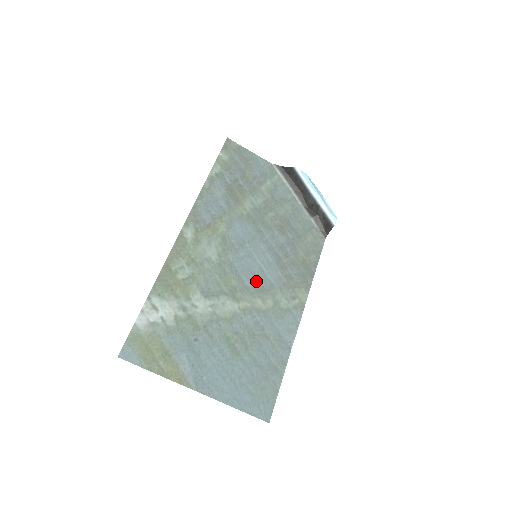
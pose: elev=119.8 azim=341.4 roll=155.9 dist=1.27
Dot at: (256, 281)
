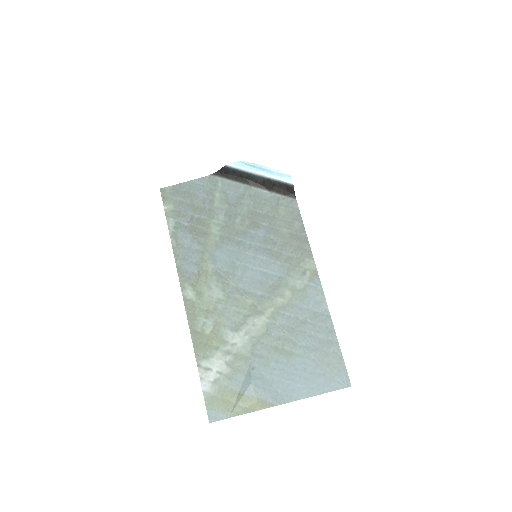
Dot at: (265, 285)
